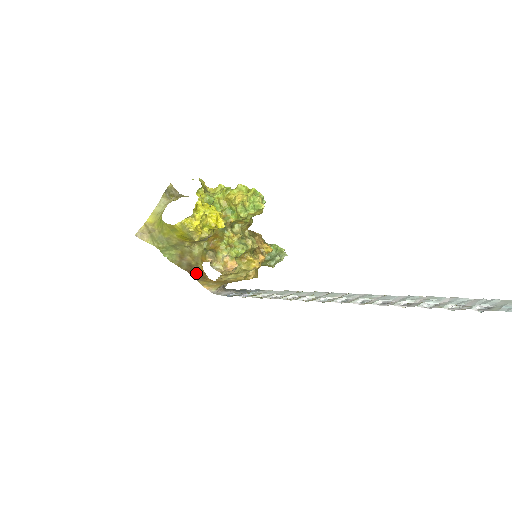
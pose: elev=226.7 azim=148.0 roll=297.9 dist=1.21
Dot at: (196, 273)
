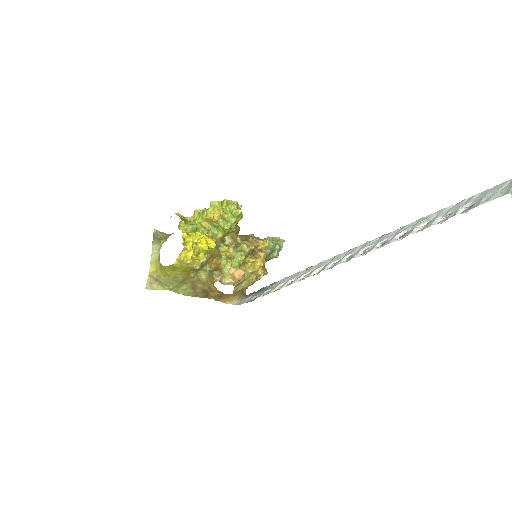
Dot at: (213, 295)
